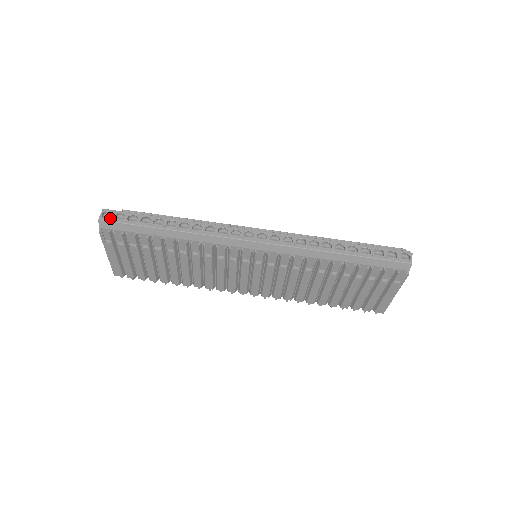
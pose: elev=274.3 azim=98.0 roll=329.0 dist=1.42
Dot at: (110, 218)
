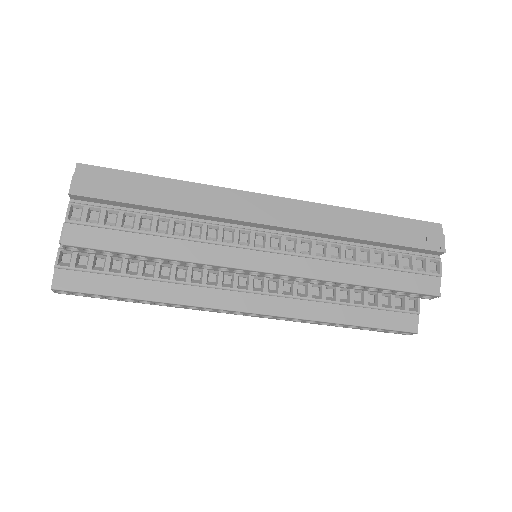
Dot at: (68, 294)
